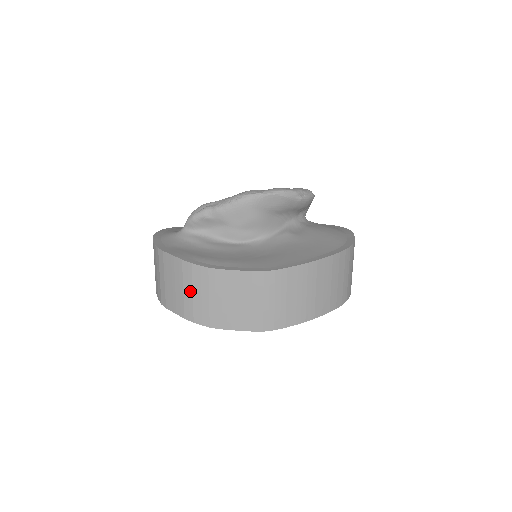
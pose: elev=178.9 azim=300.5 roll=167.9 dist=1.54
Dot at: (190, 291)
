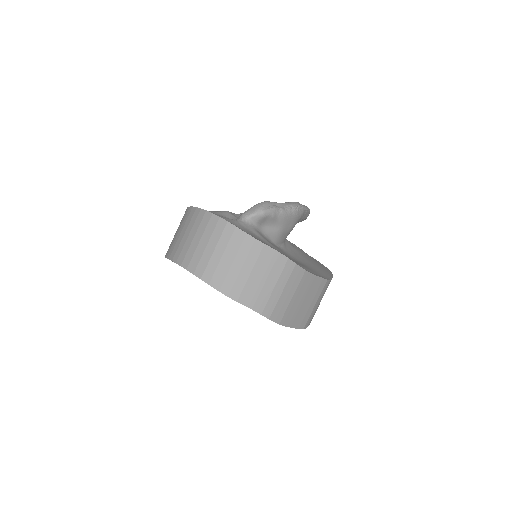
Dot at: (281, 289)
